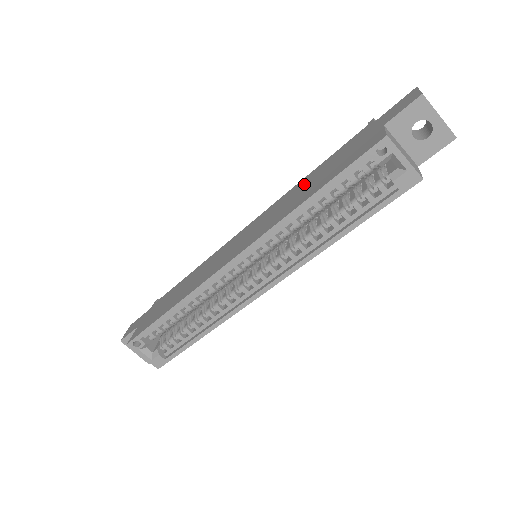
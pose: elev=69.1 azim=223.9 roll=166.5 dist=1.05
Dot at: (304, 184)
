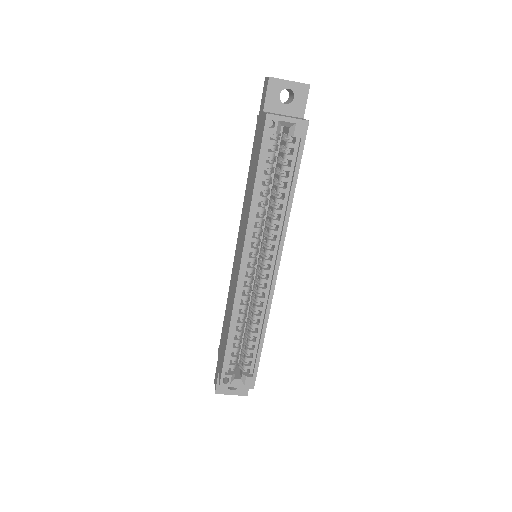
Dot at: (248, 185)
